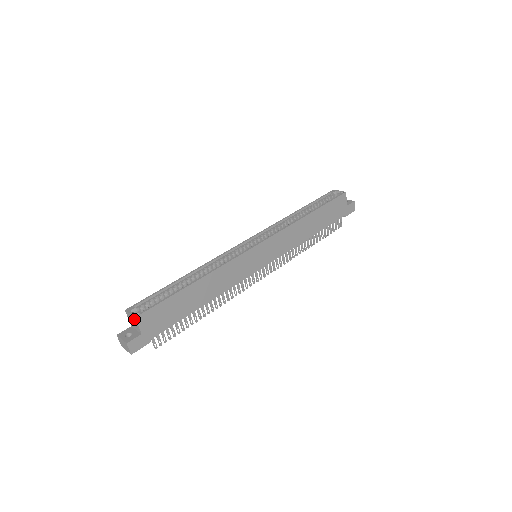
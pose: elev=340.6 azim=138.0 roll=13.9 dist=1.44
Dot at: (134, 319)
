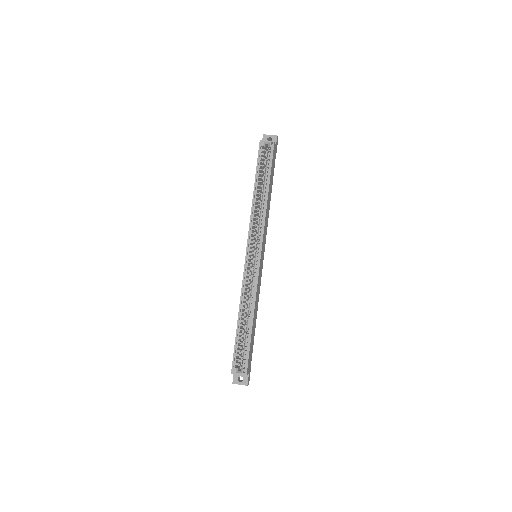
Dot at: occluded
